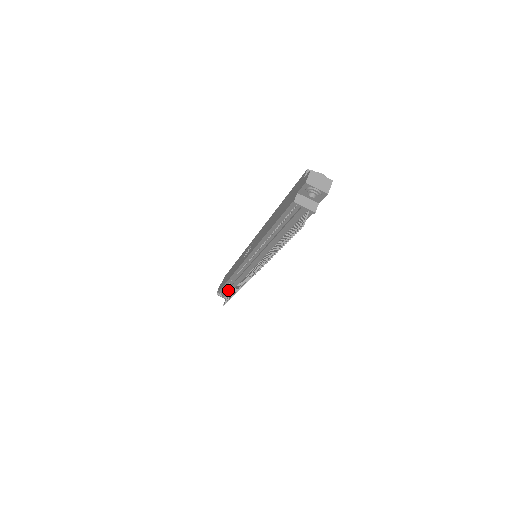
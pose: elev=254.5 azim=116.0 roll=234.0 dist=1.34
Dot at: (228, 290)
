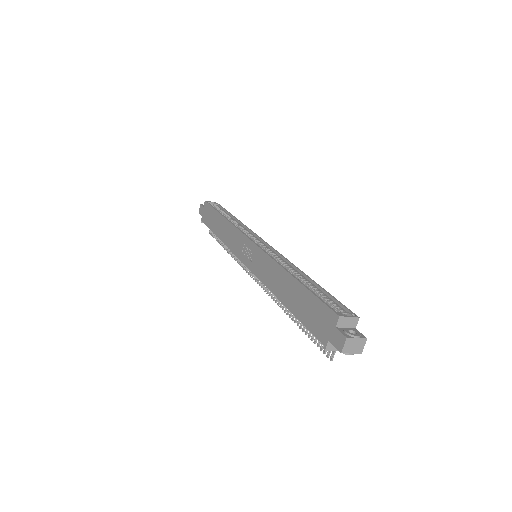
Dot at: occluded
